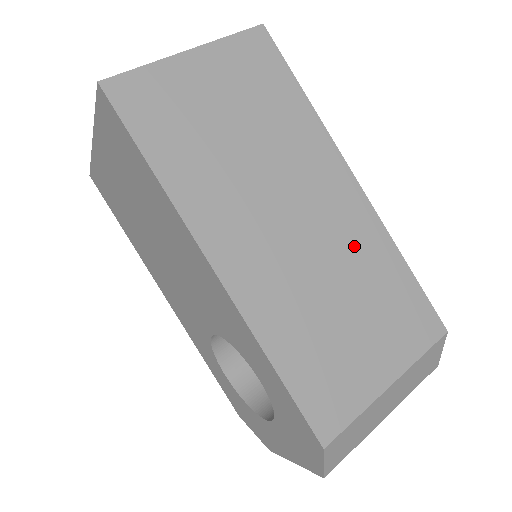
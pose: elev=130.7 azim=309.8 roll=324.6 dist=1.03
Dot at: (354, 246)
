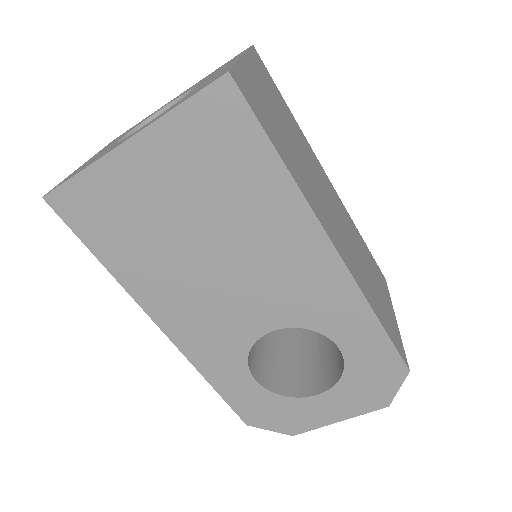
Dot at: (349, 225)
